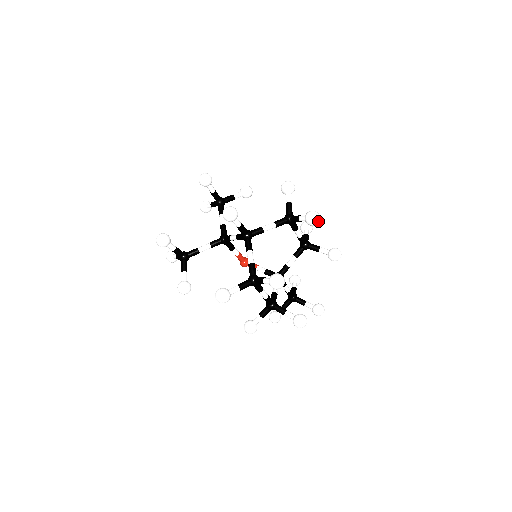
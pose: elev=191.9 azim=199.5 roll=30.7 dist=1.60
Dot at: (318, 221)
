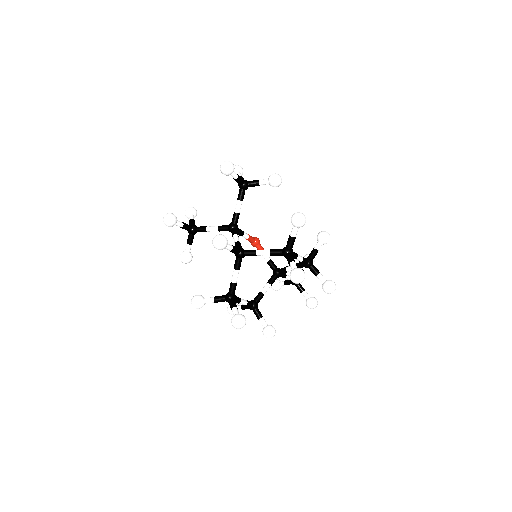
Dot at: (300, 282)
